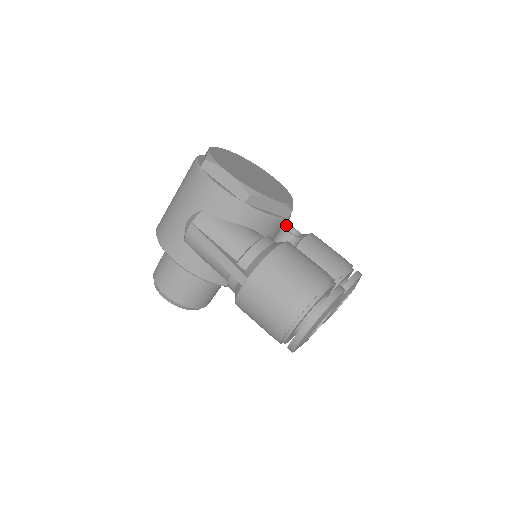
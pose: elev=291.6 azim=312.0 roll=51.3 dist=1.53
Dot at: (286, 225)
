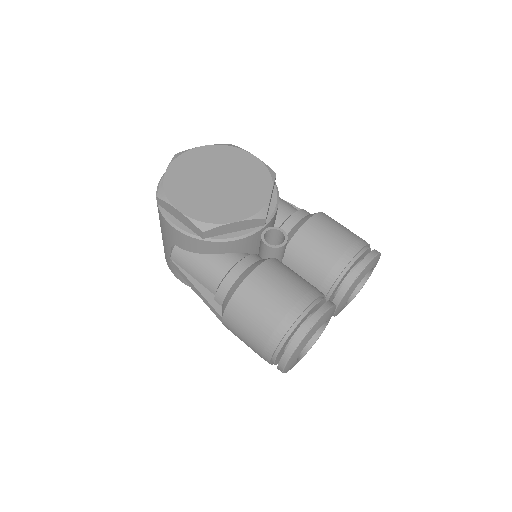
Dot at: (267, 230)
